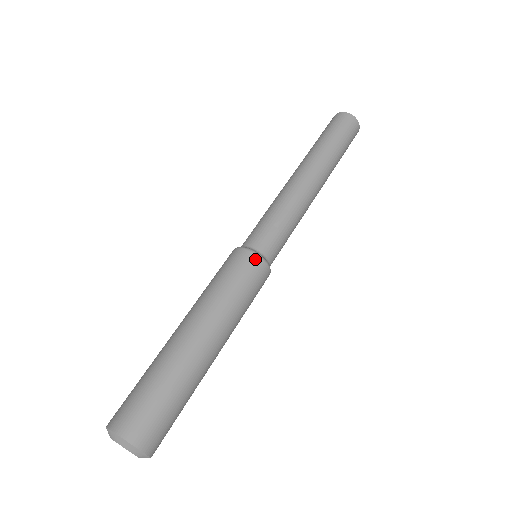
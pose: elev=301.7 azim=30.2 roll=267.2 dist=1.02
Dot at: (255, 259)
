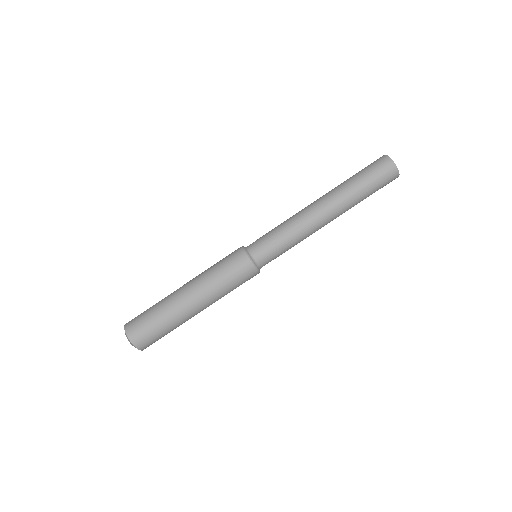
Dot at: (246, 262)
